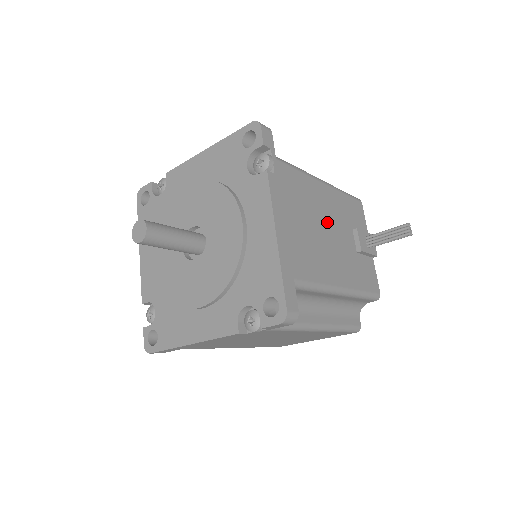
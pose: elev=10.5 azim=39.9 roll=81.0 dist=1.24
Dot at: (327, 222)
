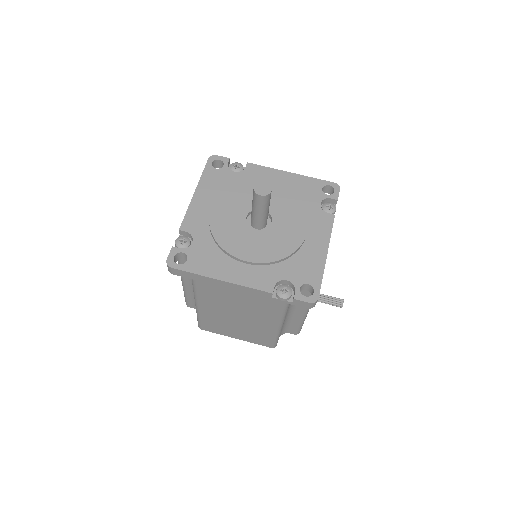
Dot at: occluded
